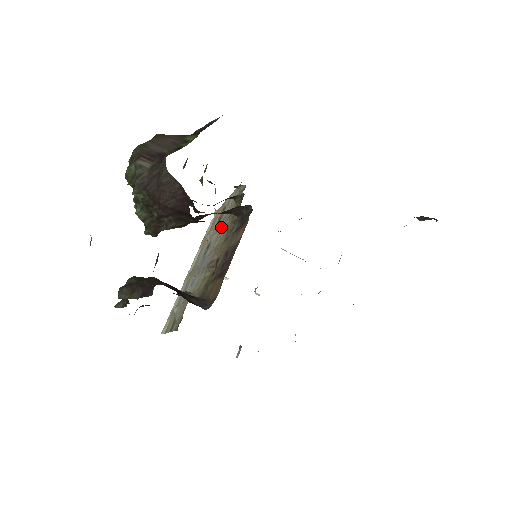
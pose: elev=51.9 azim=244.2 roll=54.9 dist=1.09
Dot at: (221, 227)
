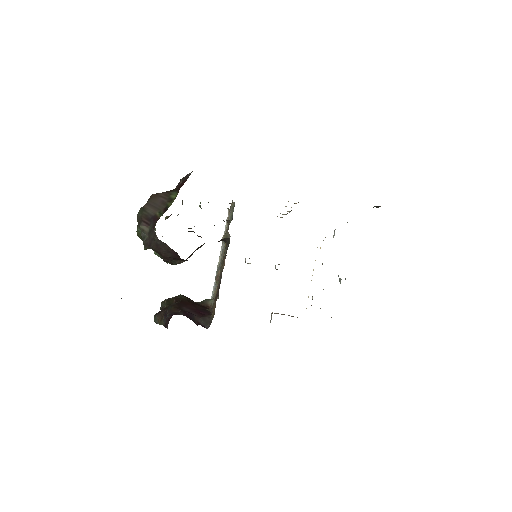
Dot at: occluded
